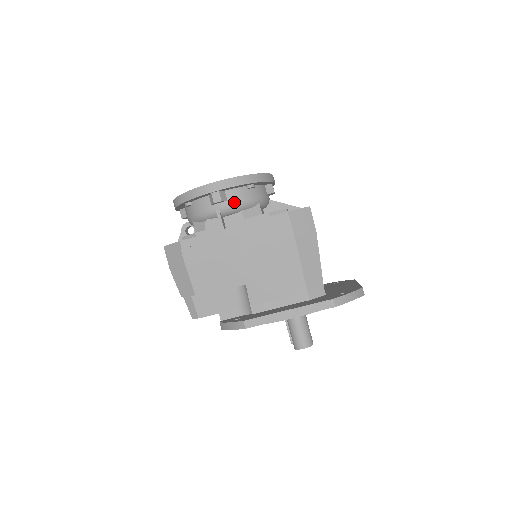
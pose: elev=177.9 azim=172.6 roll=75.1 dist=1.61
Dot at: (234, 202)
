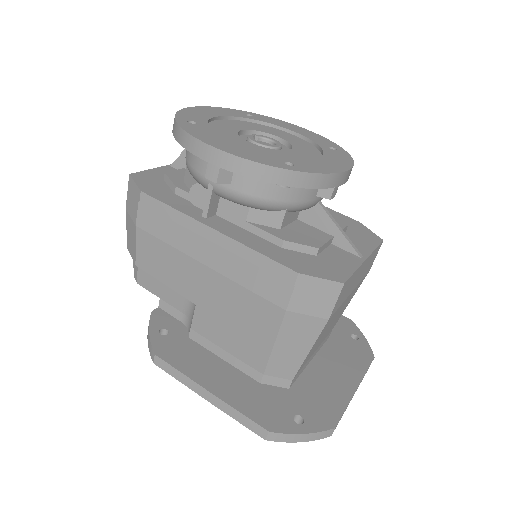
Dot at: (240, 192)
